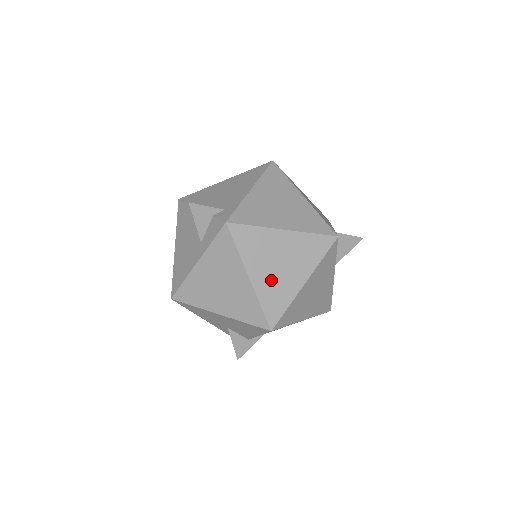
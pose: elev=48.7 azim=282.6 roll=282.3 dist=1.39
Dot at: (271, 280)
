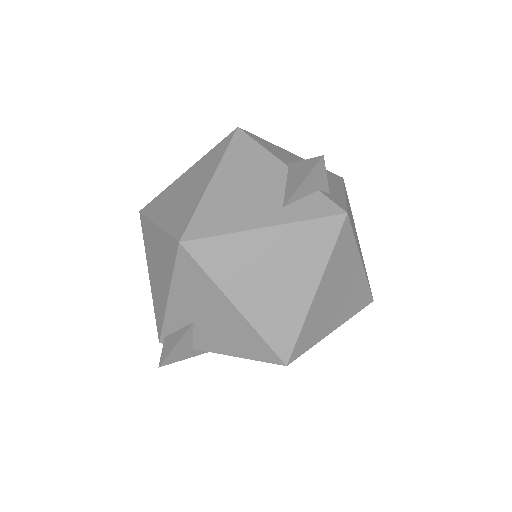
Dot at: (324, 307)
